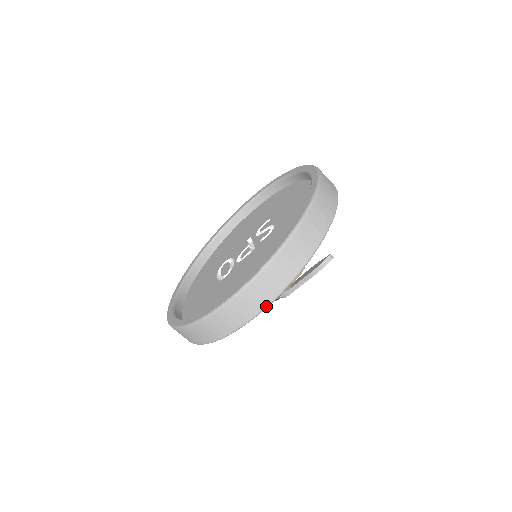
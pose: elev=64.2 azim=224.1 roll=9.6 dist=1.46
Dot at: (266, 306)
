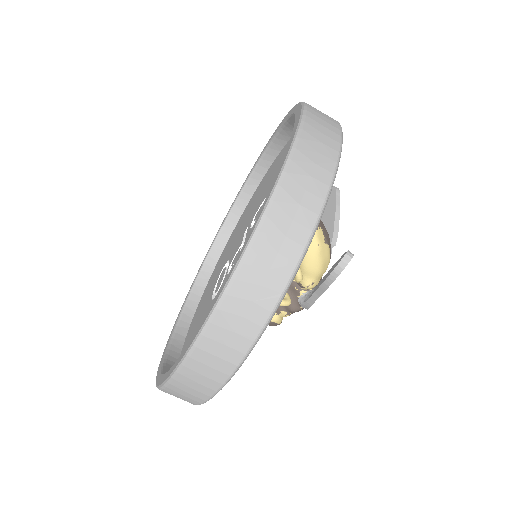
Dot at: (232, 372)
